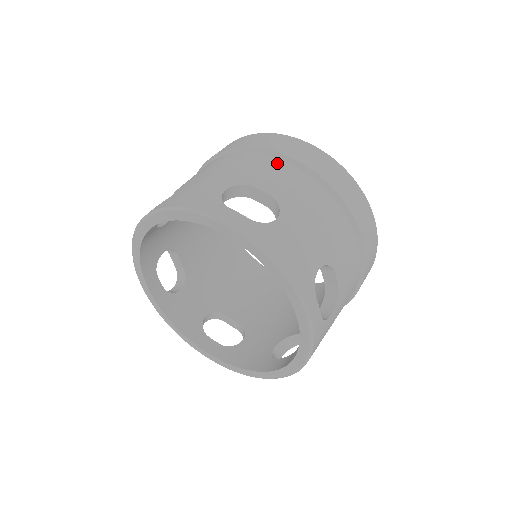
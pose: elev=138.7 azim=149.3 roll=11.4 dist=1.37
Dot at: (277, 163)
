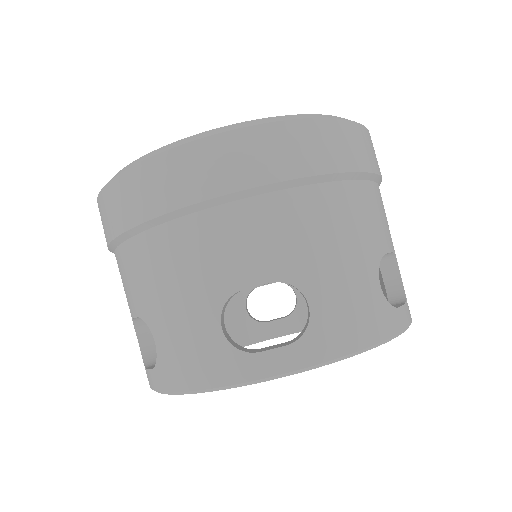
Dot at: (370, 191)
